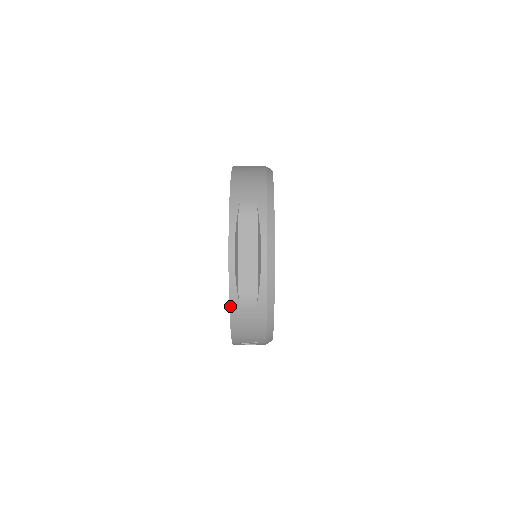
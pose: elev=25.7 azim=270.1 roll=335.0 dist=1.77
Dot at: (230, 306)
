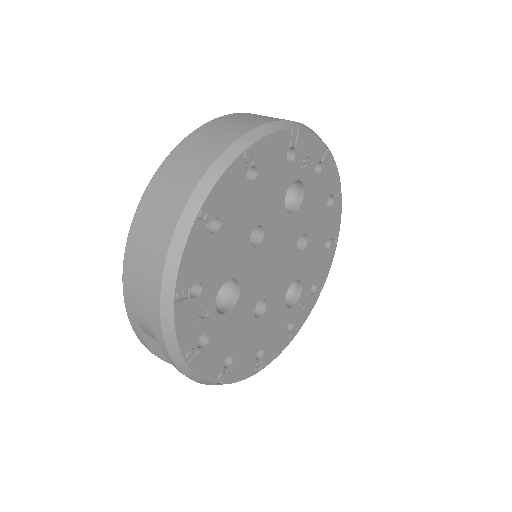
Dot at: occluded
